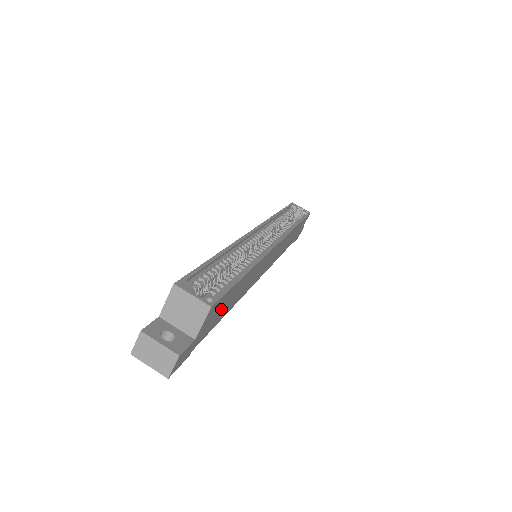
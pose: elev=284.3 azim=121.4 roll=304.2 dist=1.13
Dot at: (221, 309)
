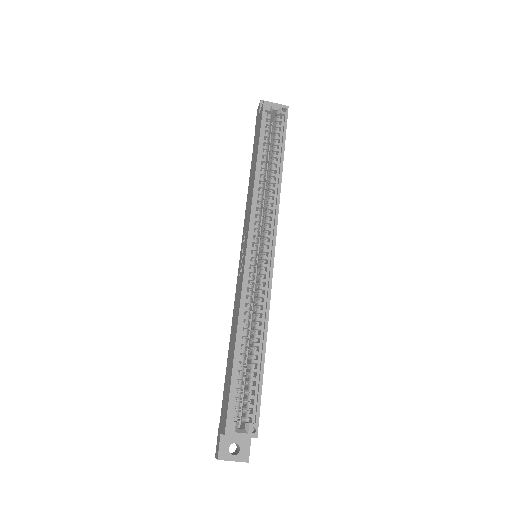
Dot at: occluded
